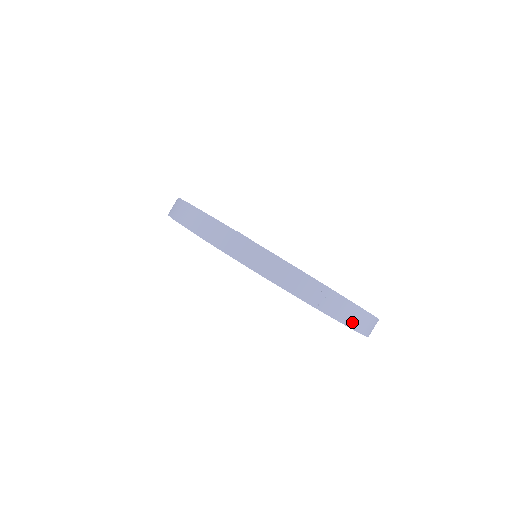
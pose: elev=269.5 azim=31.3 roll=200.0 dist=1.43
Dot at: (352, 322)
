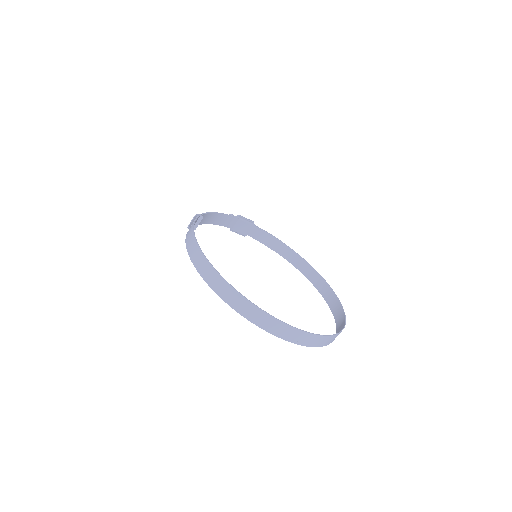
Dot at: (323, 344)
